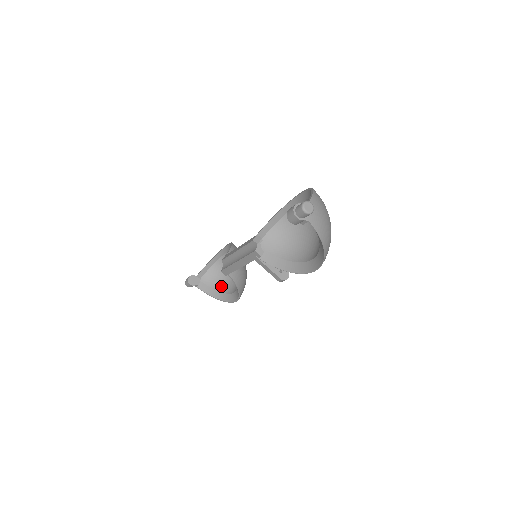
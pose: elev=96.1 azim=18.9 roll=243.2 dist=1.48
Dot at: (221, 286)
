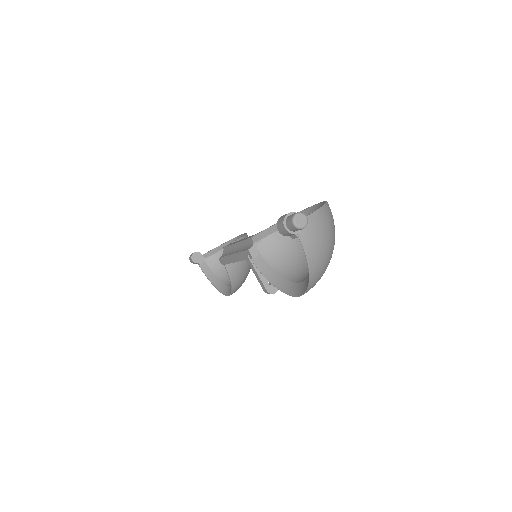
Dot at: (222, 274)
